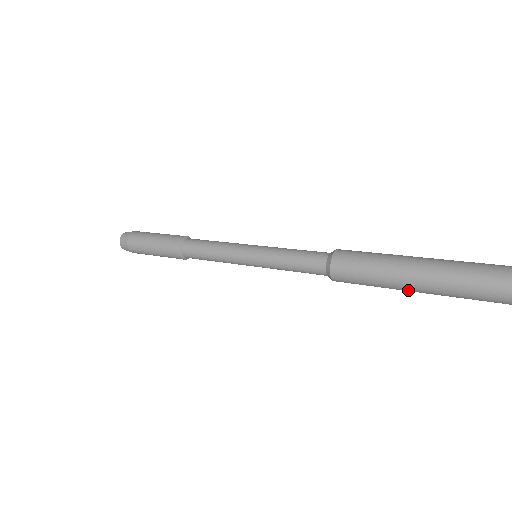
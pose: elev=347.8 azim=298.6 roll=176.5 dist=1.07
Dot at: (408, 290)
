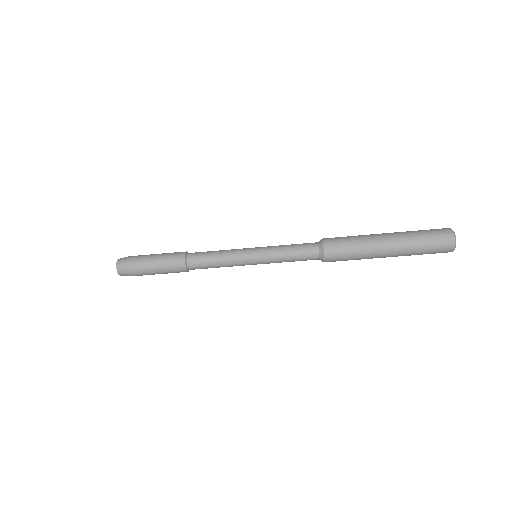
Dot at: (379, 239)
